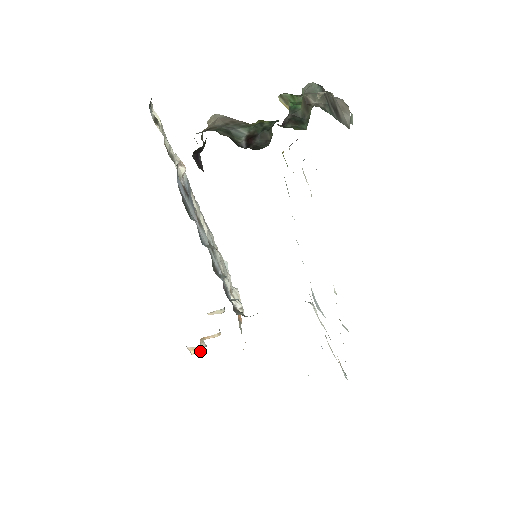
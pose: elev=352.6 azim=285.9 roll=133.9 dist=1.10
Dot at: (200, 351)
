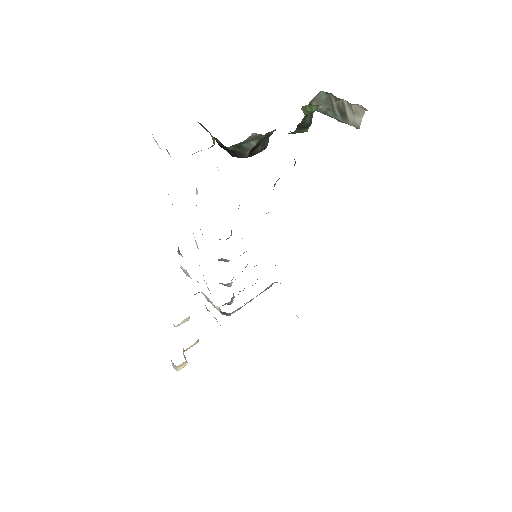
Dot at: (186, 364)
